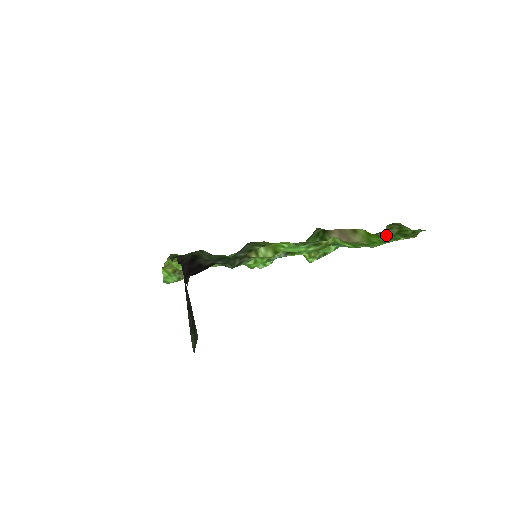
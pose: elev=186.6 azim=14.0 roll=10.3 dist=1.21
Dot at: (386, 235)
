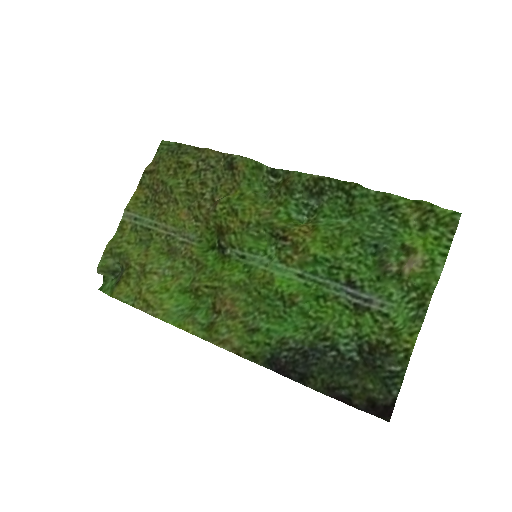
Dot at: (428, 229)
